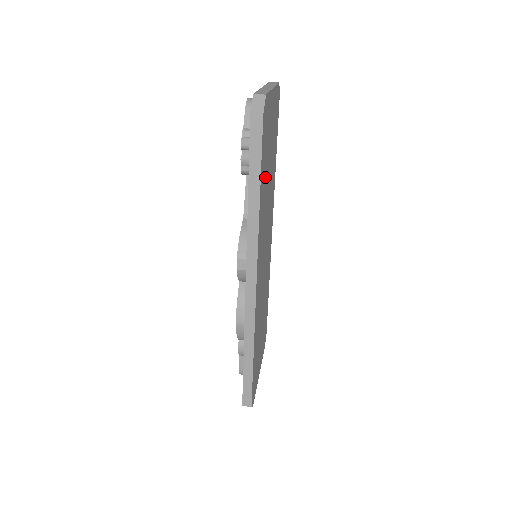
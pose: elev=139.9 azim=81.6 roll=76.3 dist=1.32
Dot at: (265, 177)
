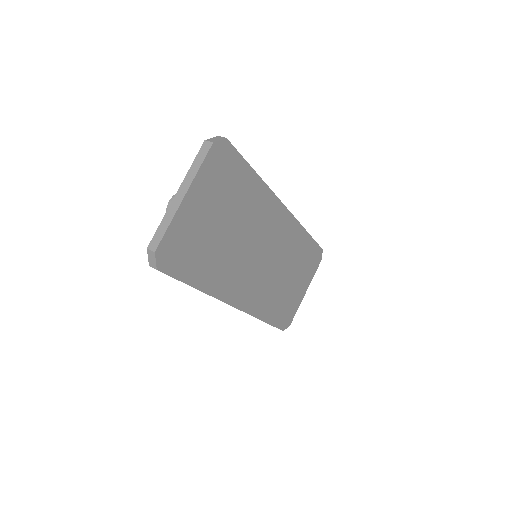
Dot at: (210, 256)
